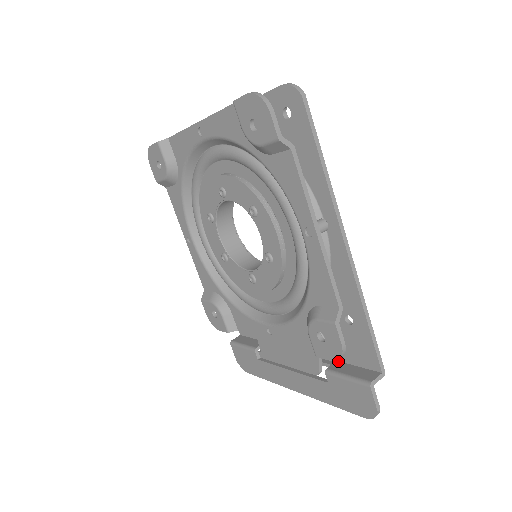
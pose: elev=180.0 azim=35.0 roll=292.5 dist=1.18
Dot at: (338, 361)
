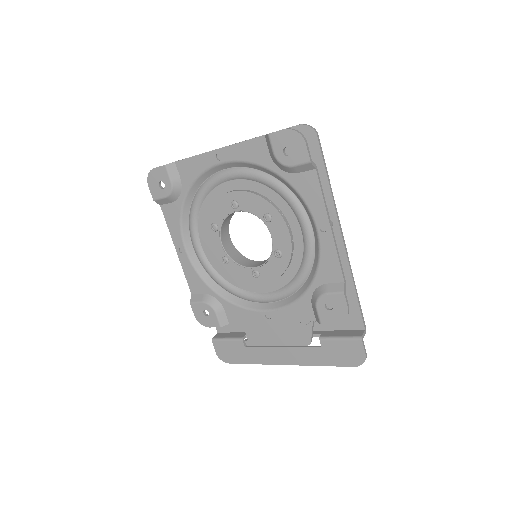
Dot at: (325, 330)
